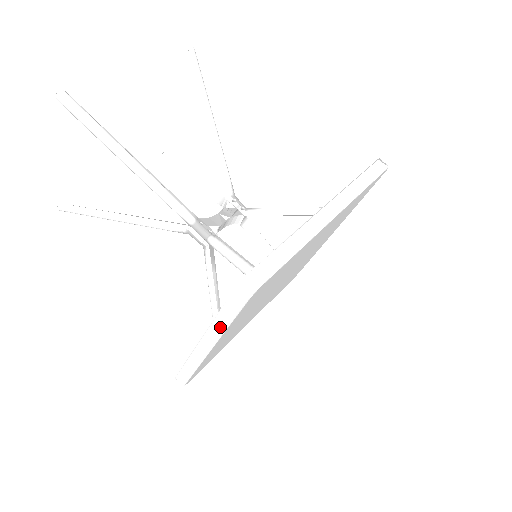
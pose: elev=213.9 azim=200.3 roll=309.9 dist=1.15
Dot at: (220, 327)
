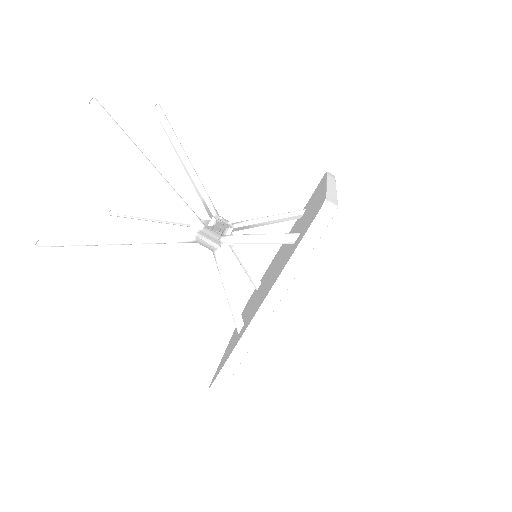
Dot at: (293, 270)
